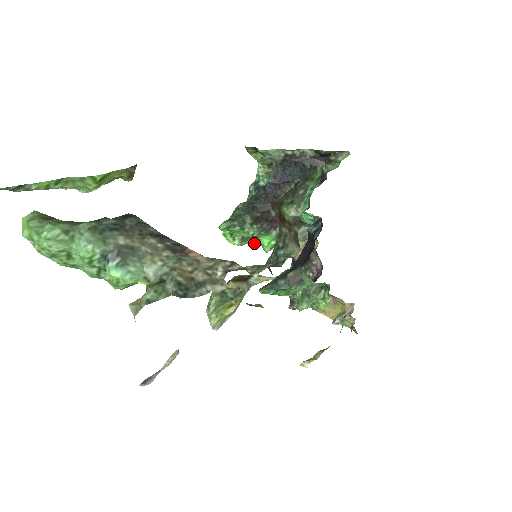
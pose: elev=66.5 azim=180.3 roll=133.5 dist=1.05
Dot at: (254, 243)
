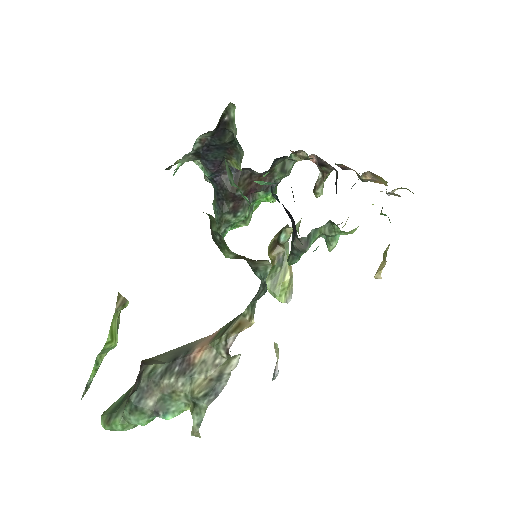
Dot at: (258, 205)
